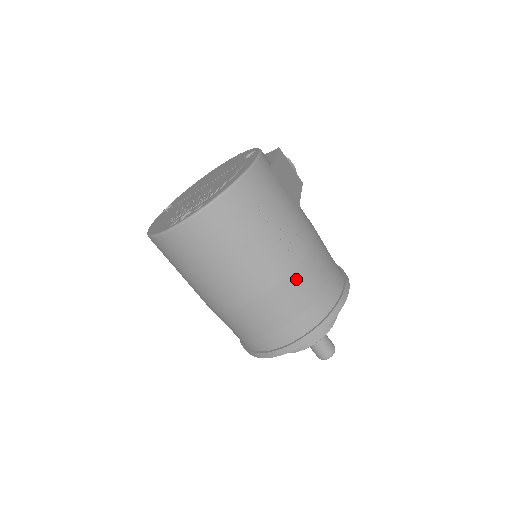
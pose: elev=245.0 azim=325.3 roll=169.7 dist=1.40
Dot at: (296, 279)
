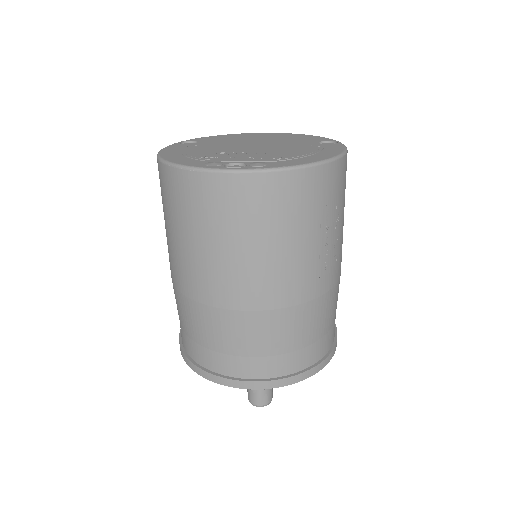
Dot at: (306, 312)
